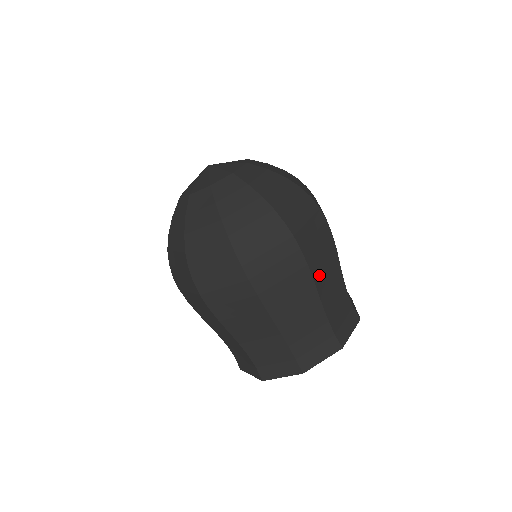
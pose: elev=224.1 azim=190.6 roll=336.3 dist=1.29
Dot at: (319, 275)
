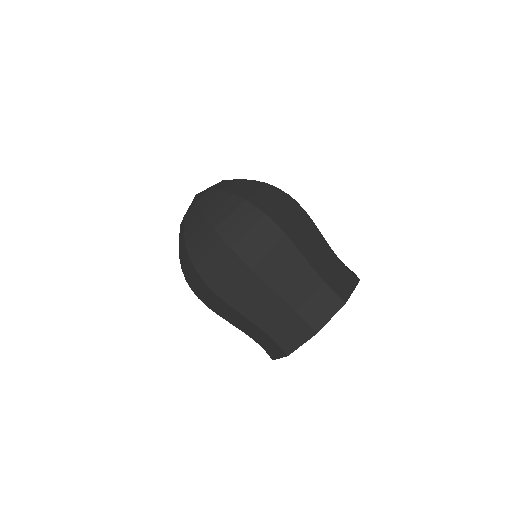
Dot at: (239, 303)
